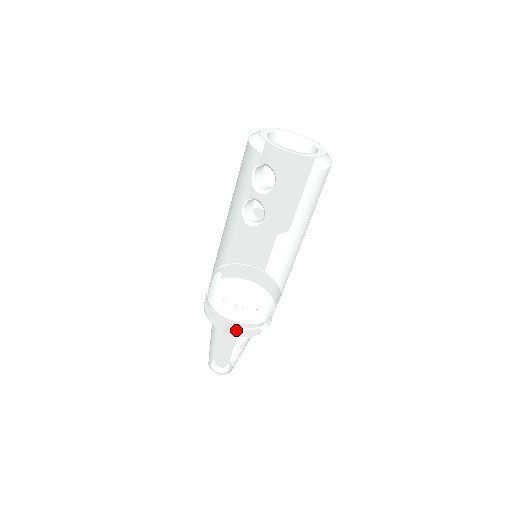
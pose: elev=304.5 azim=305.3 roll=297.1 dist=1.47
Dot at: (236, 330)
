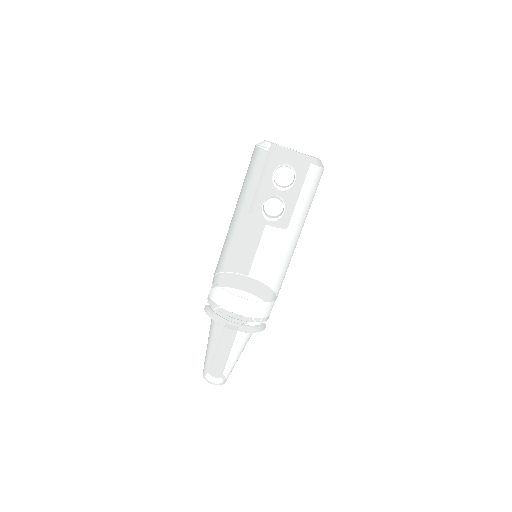
Dot at: (249, 327)
